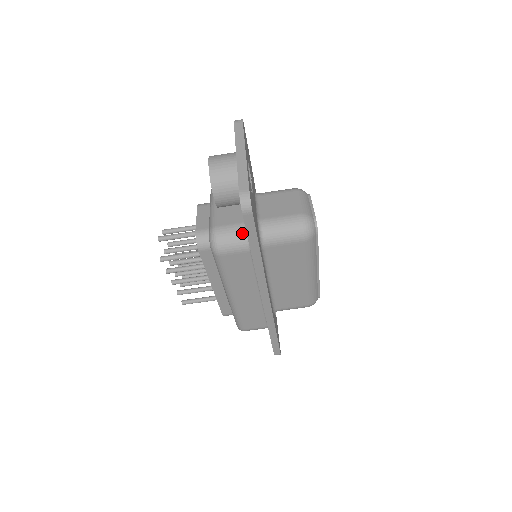
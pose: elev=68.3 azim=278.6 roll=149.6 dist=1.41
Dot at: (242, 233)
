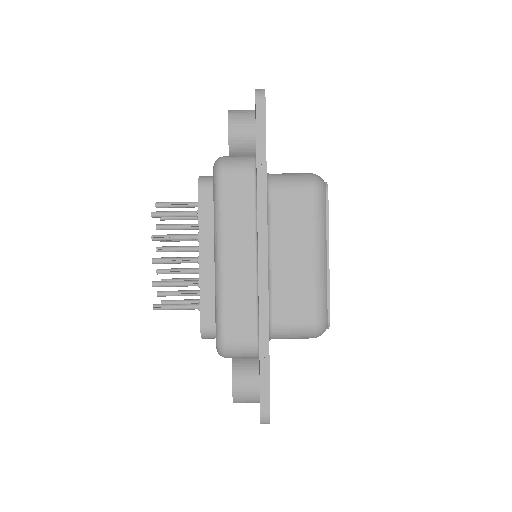
Dot at: (249, 157)
